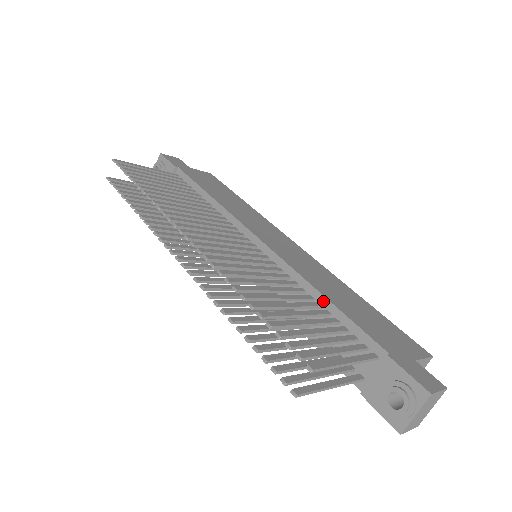
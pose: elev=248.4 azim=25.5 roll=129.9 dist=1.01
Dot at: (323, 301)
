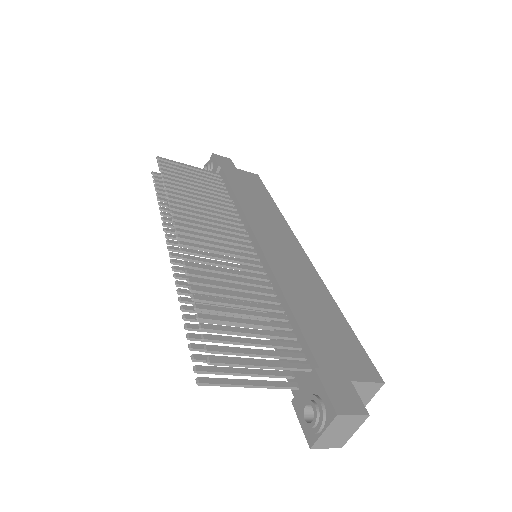
Dot at: (285, 306)
